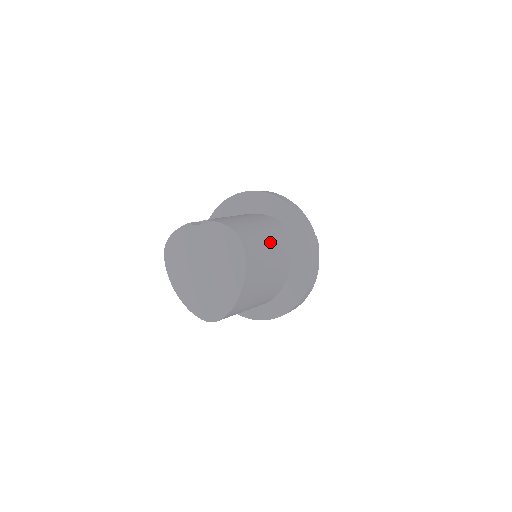
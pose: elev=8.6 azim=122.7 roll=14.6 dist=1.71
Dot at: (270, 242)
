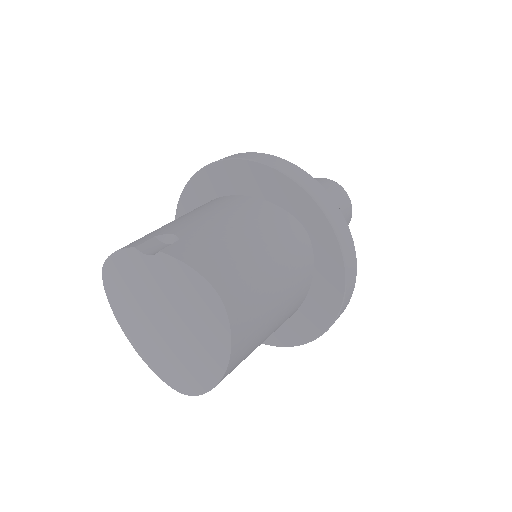
Dot at: (276, 275)
